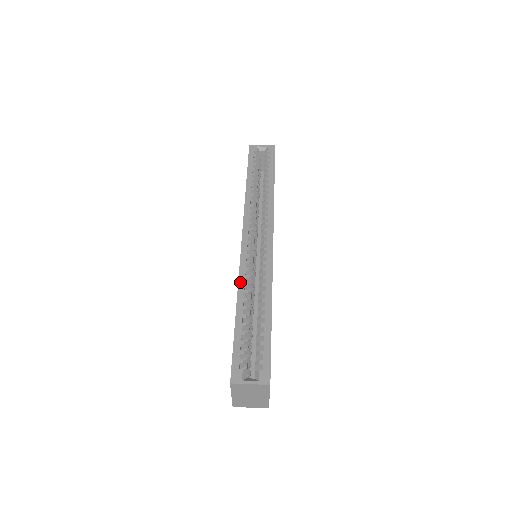
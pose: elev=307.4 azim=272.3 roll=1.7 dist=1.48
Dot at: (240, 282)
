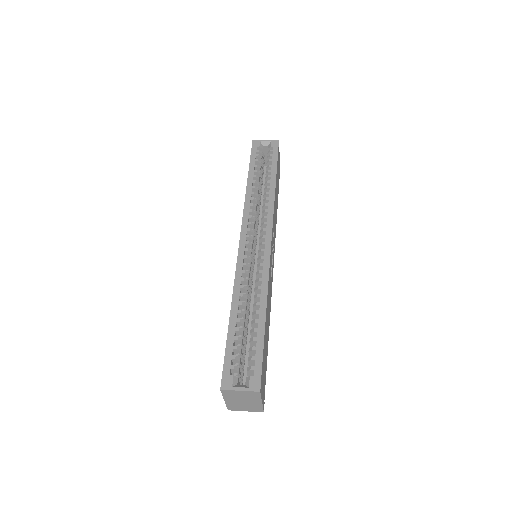
Dot at: (235, 285)
